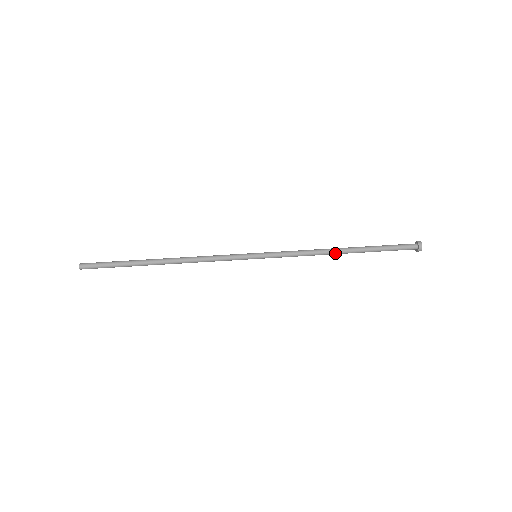
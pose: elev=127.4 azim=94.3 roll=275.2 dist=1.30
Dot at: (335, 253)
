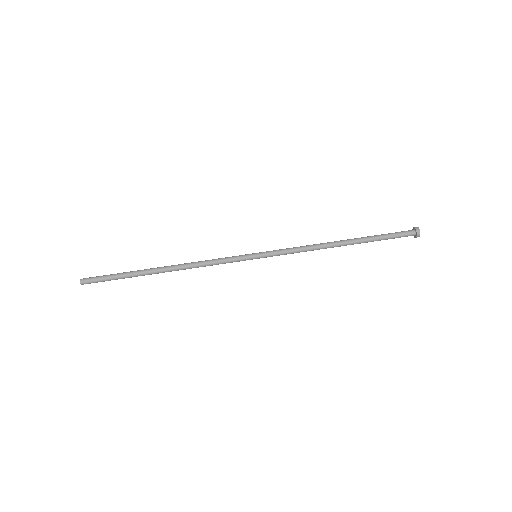
Dot at: (334, 246)
